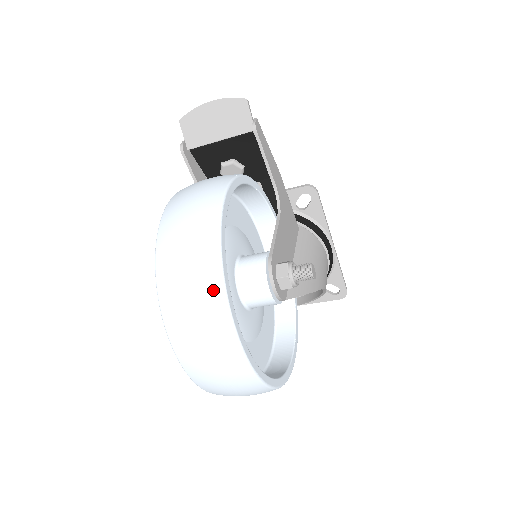
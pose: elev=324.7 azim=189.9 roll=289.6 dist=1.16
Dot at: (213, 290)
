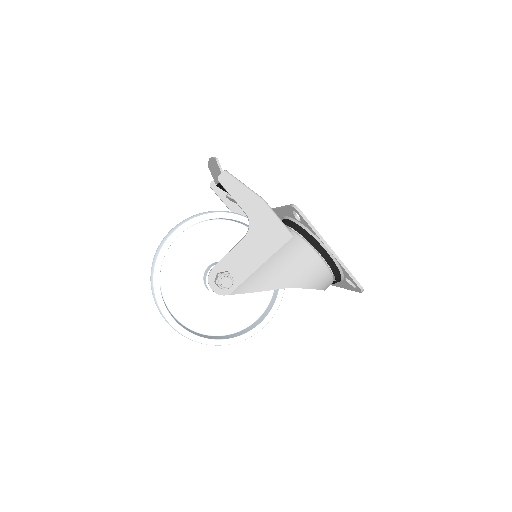
Dot at: (152, 288)
